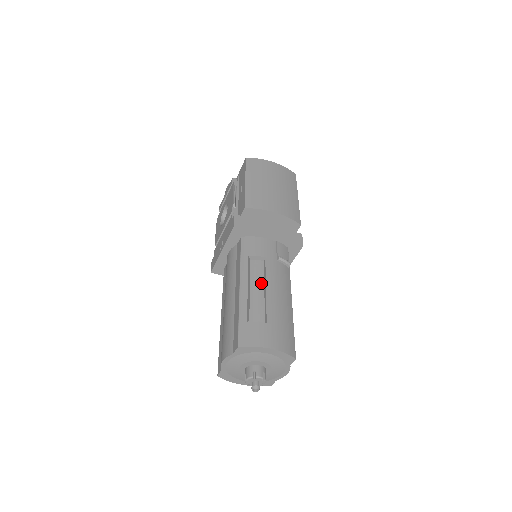
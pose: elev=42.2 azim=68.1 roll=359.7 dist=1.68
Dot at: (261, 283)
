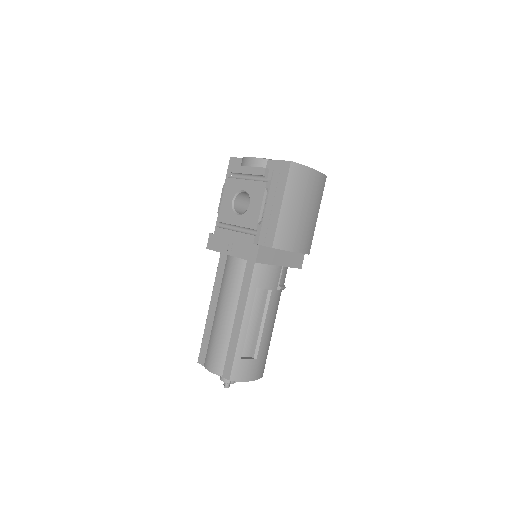
Dot at: (258, 314)
